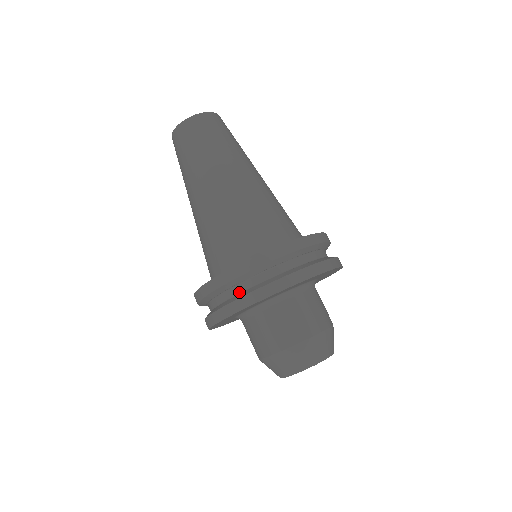
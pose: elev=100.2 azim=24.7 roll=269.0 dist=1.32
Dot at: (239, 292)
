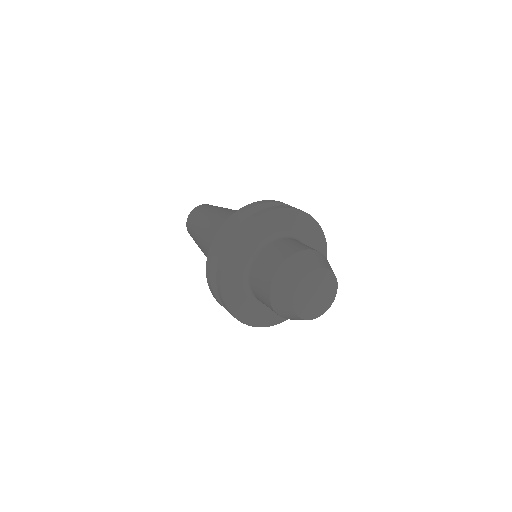
Dot at: occluded
